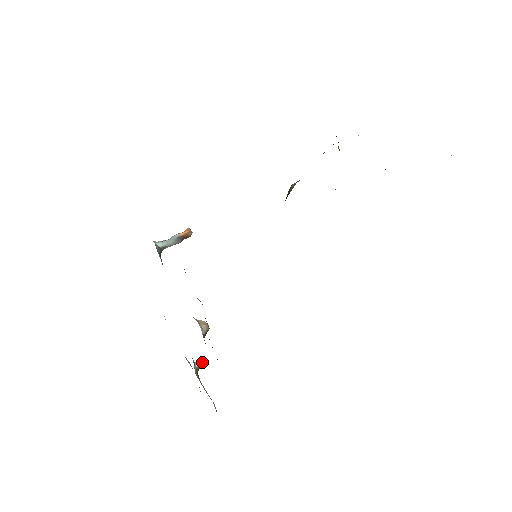
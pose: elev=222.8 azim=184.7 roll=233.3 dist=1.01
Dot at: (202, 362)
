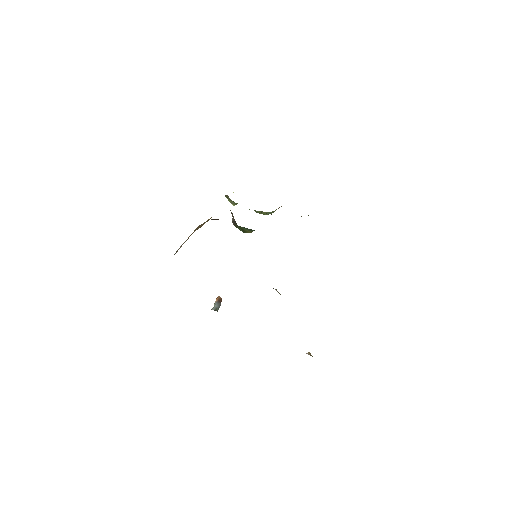
Dot at: (309, 352)
